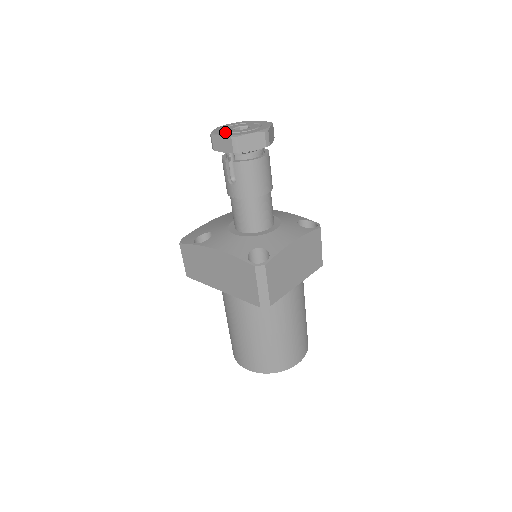
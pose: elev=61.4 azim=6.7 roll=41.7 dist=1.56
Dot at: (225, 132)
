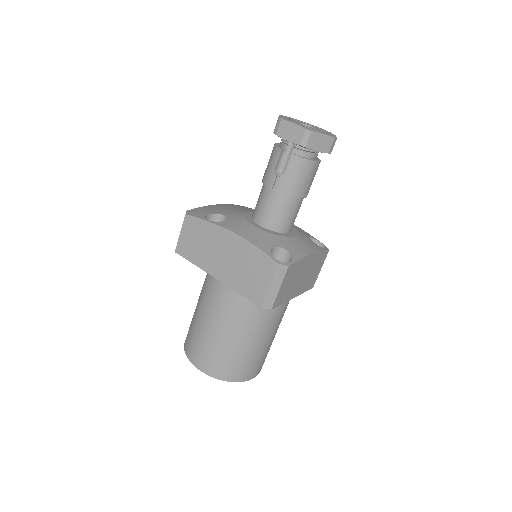
Dot at: (295, 122)
